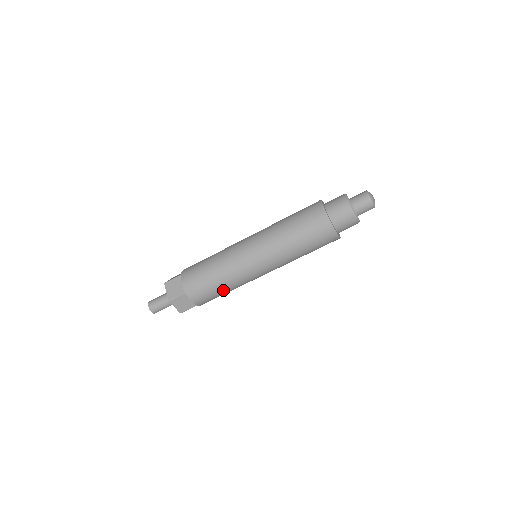
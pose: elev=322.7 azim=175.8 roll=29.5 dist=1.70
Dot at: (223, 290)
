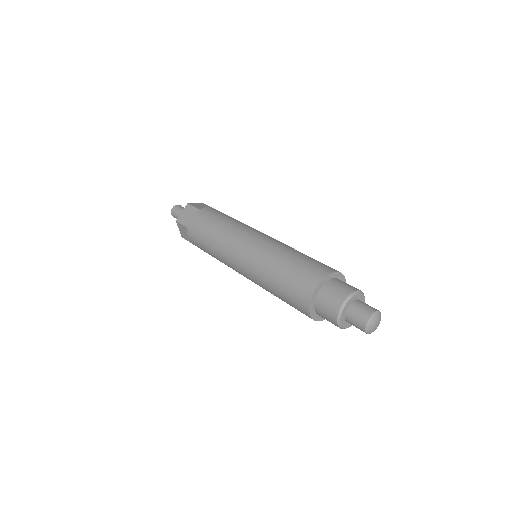
Dot at: (212, 254)
